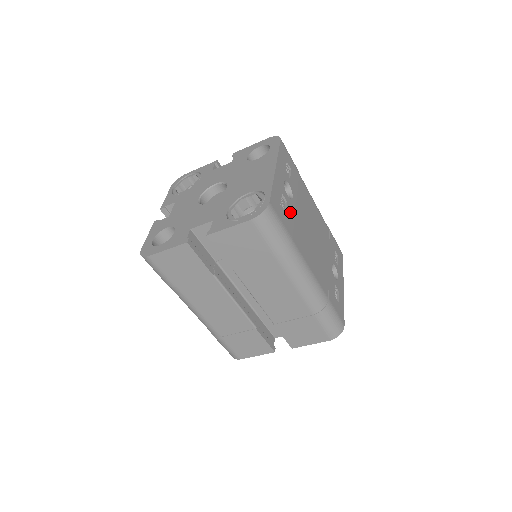
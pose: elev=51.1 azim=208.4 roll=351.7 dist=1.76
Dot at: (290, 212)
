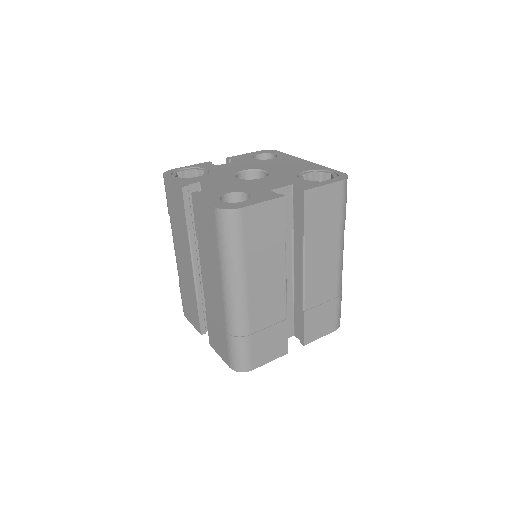
Dot at: occluded
